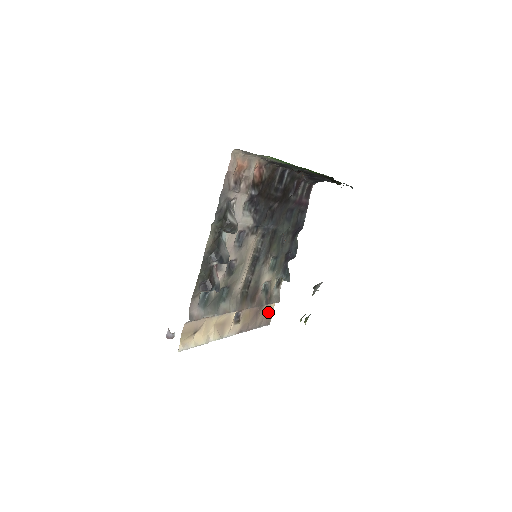
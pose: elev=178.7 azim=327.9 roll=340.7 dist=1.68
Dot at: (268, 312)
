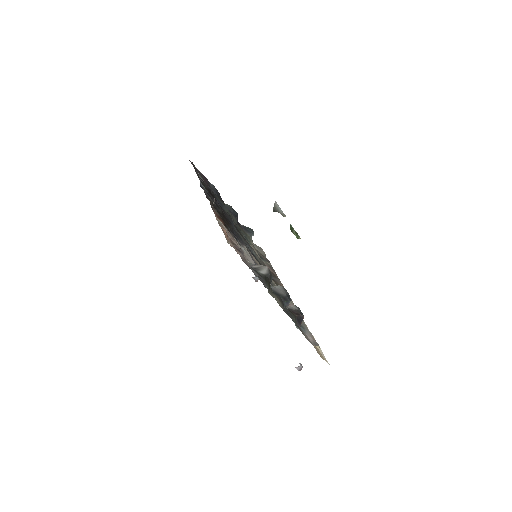
Dot at: occluded
